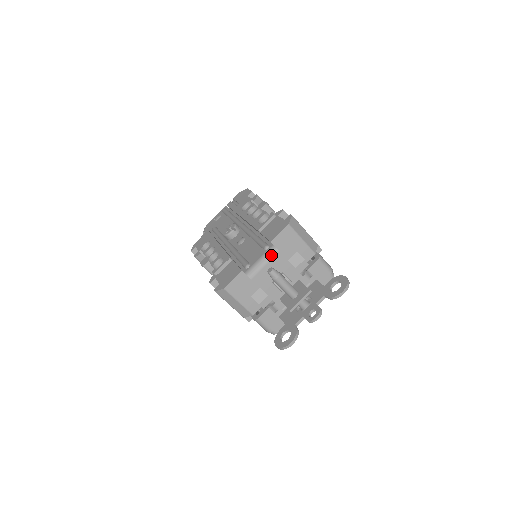
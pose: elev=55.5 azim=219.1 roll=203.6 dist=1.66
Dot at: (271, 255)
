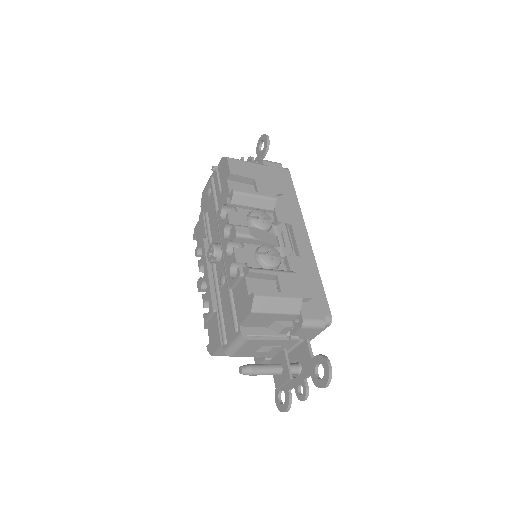
Dot at: (242, 343)
